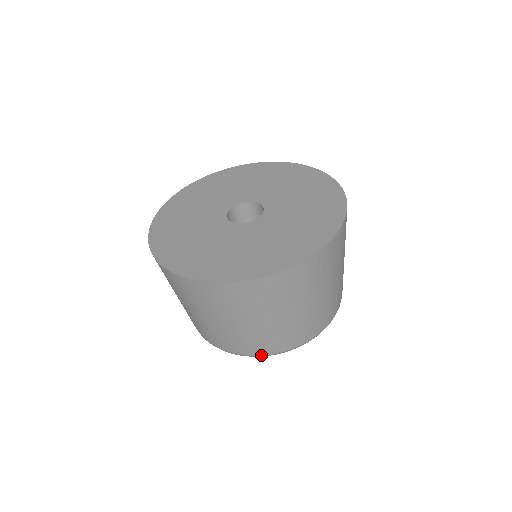
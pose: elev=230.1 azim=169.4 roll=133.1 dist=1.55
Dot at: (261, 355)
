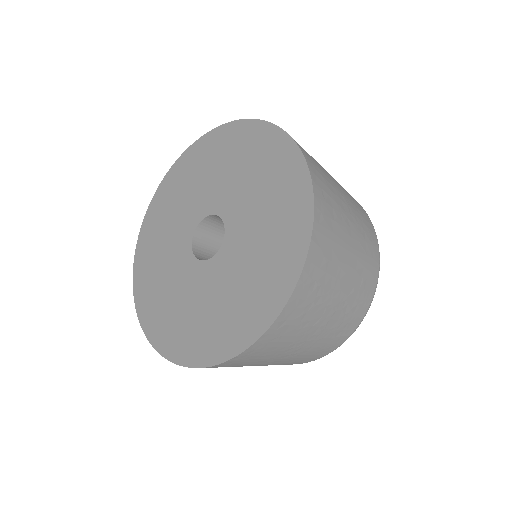
Dot at: (330, 352)
